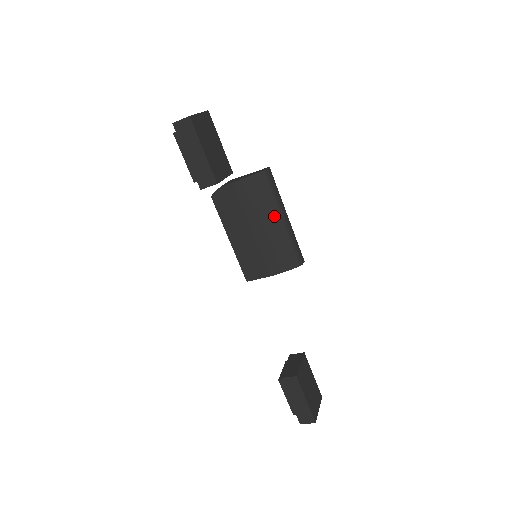
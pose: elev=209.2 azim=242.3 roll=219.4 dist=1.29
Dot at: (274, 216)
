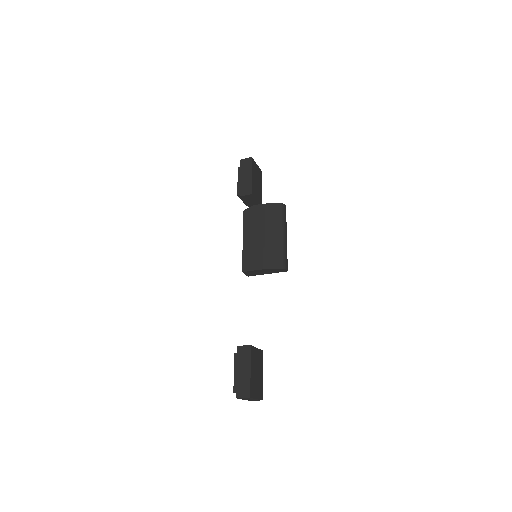
Dot at: (278, 231)
